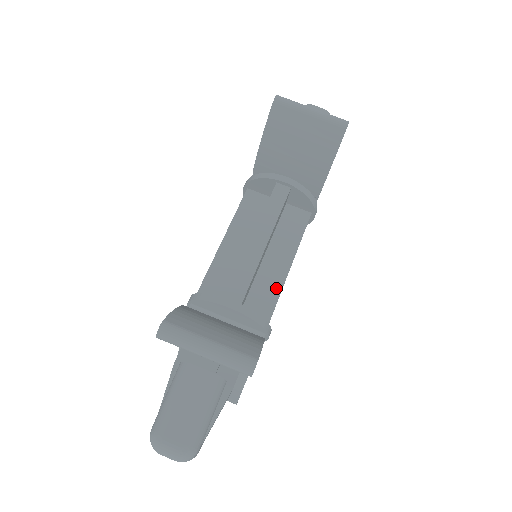
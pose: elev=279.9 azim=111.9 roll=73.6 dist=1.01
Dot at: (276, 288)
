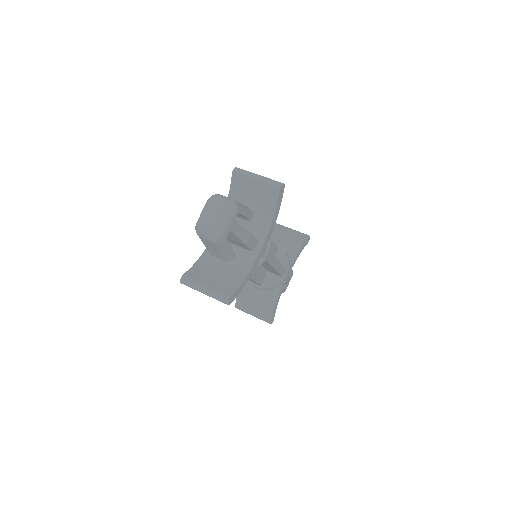
Dot at: occluded
